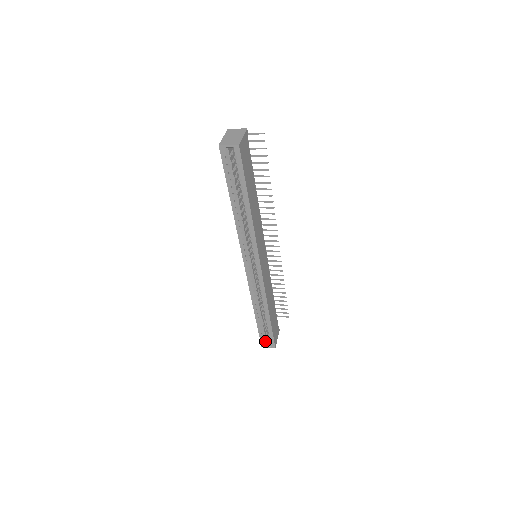
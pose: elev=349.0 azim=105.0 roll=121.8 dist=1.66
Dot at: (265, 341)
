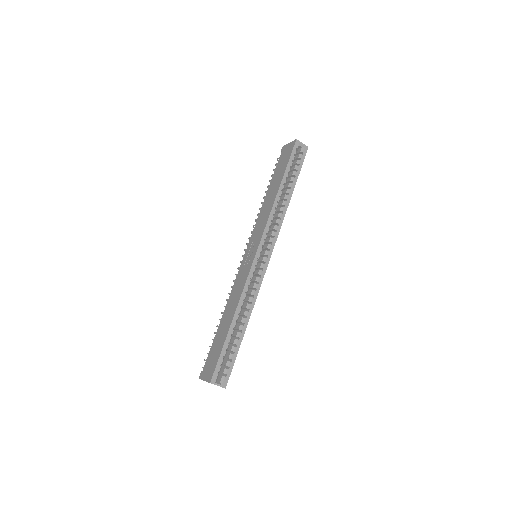
Dot at: (218, 374)
